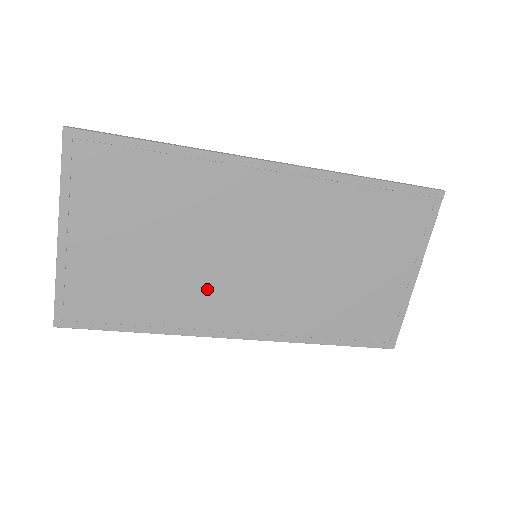
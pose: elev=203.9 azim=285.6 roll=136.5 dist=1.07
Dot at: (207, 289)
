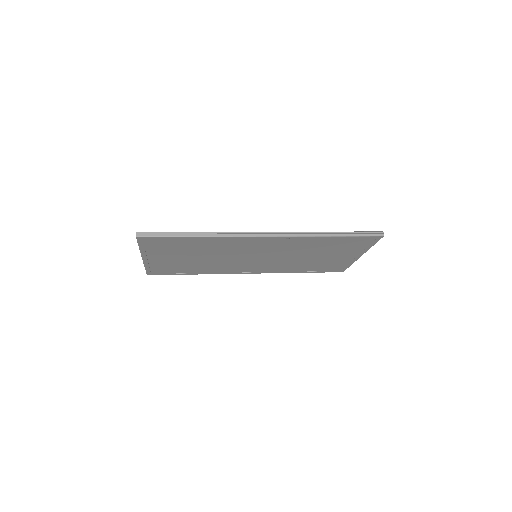
Dot at: (228, 265)
